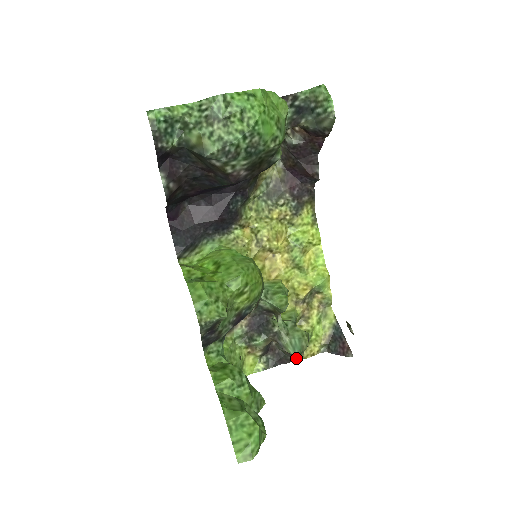
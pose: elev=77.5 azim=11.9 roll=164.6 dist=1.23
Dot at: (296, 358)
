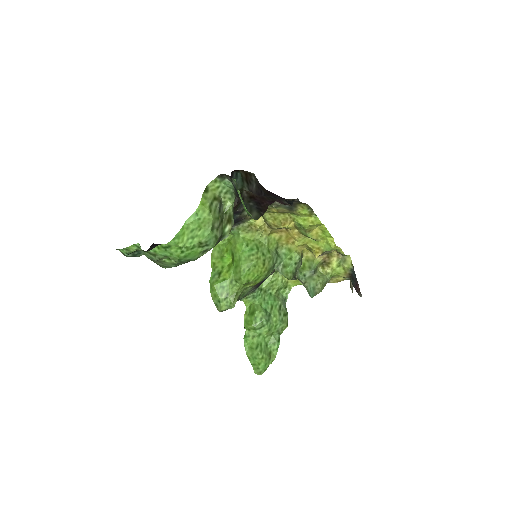
Dot at: occluded
